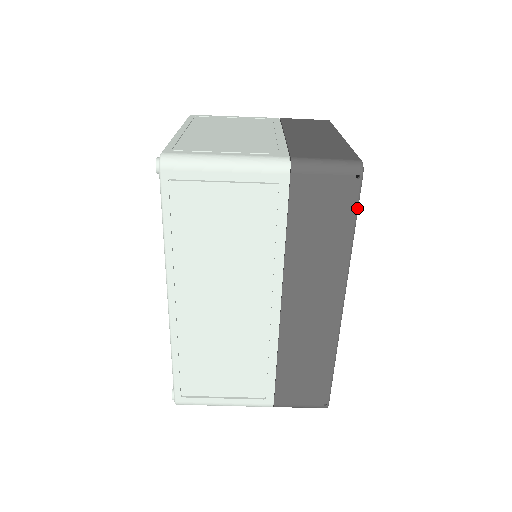
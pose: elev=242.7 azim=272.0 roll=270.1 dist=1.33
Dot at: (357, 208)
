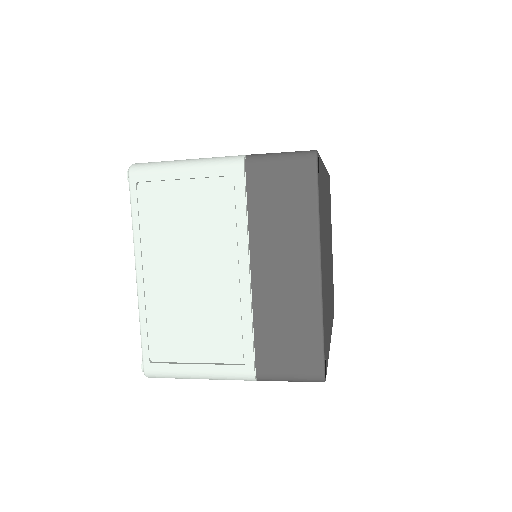
Dot at: occluded
